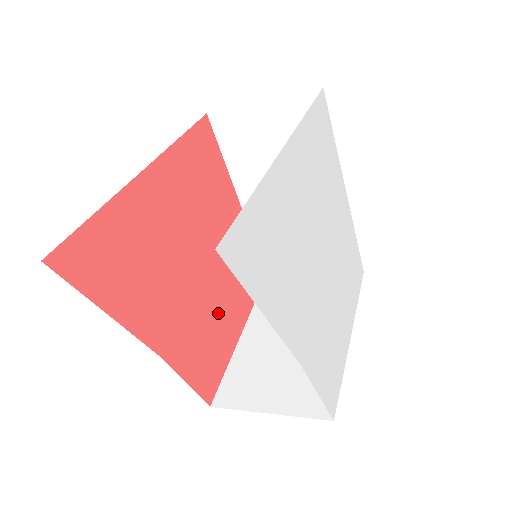
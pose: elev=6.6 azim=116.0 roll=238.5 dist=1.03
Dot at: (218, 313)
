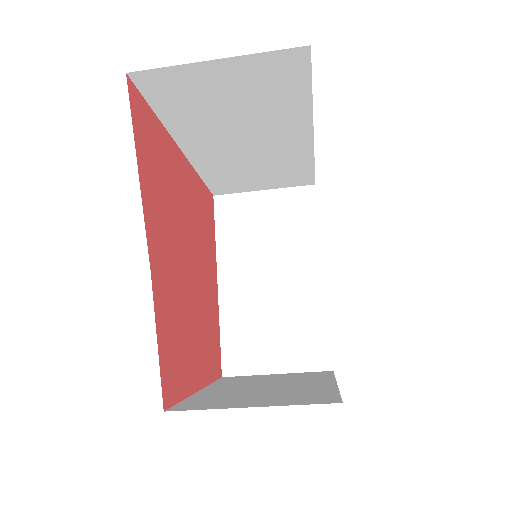
Dot at: (190, 332)
